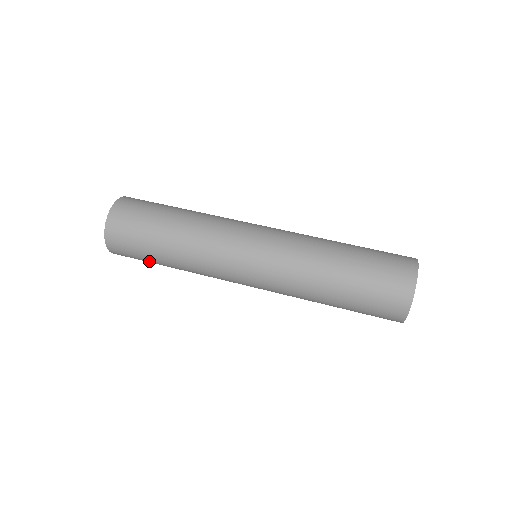
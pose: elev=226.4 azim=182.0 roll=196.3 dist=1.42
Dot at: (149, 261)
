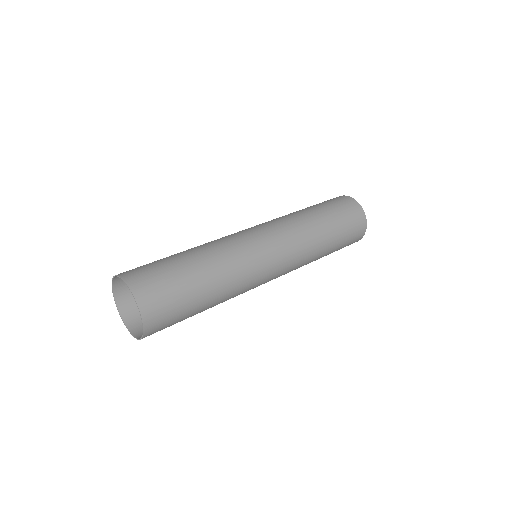
Dot at: occluded
